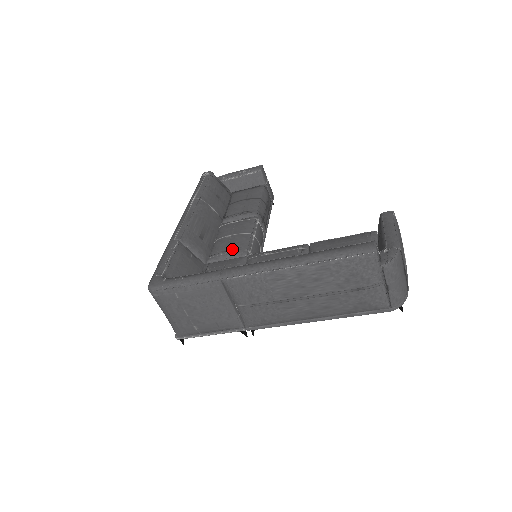
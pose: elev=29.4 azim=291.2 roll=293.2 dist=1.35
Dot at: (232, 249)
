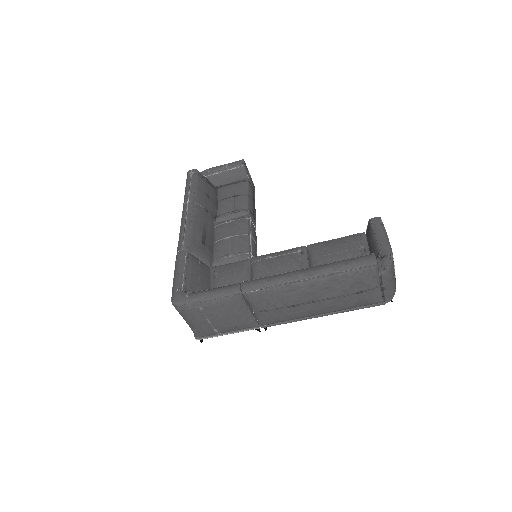
Dot at: (234, 252)
